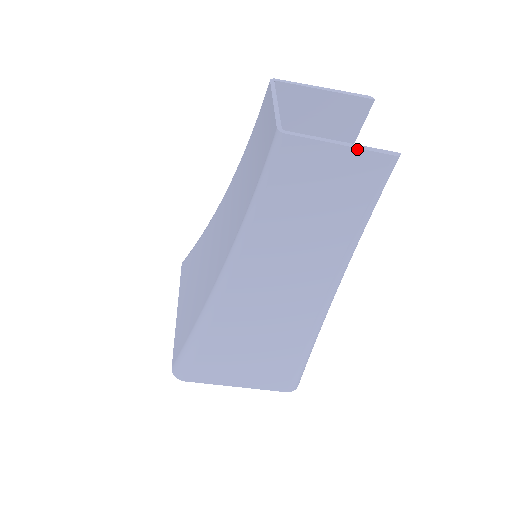
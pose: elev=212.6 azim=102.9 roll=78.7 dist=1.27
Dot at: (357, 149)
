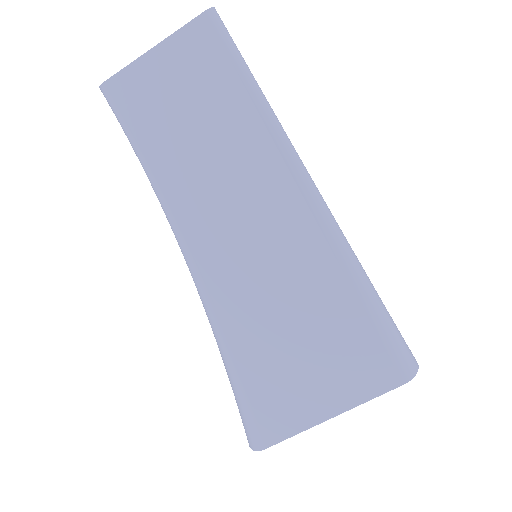
Dot at: (169, 38)
